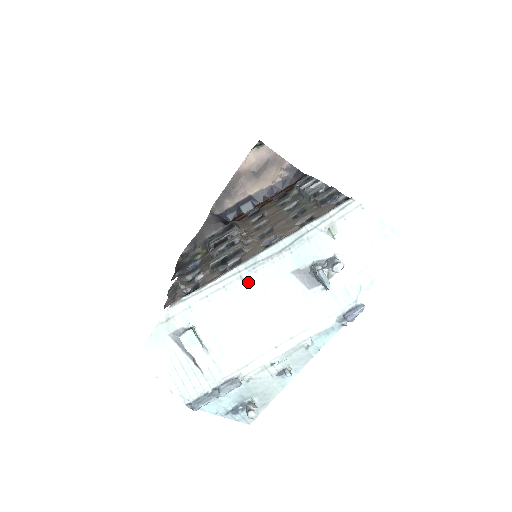
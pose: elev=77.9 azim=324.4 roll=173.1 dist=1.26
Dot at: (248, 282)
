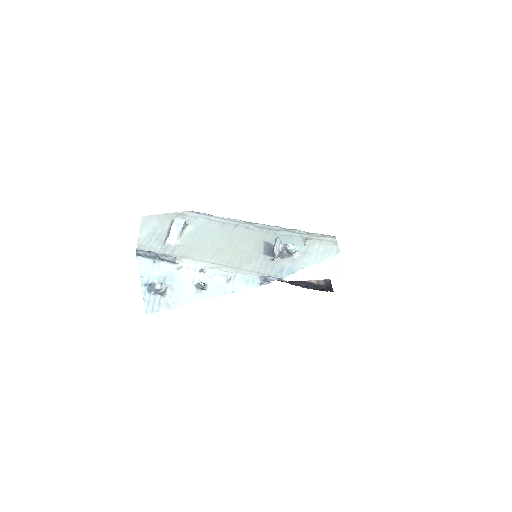
Dot at: (238, 229)
